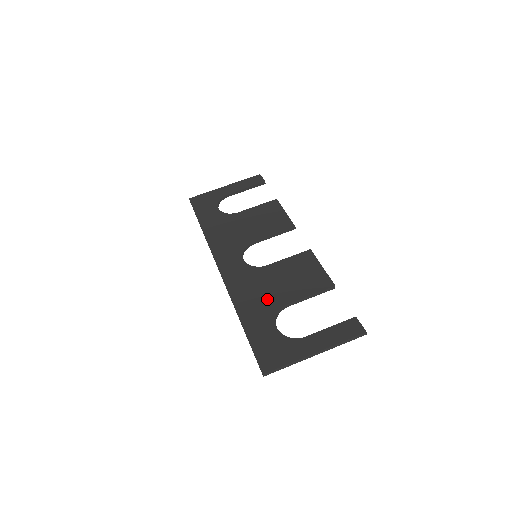
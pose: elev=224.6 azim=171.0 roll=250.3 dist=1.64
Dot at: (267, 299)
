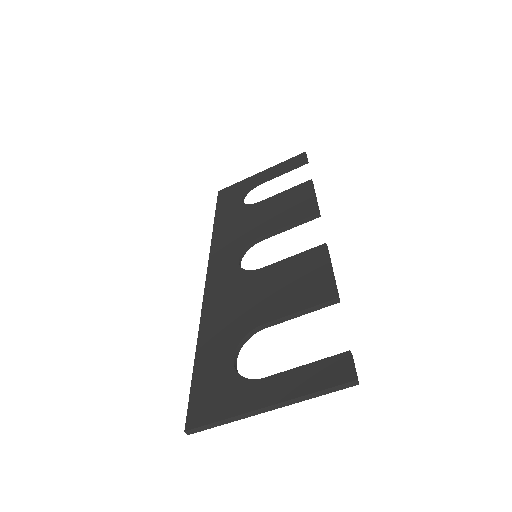
Dot at: (240, 316)
